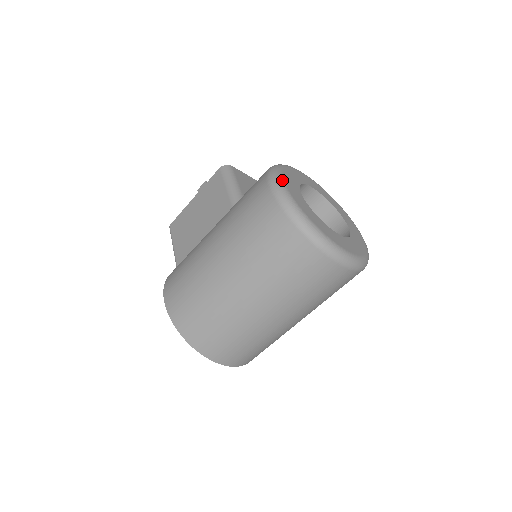
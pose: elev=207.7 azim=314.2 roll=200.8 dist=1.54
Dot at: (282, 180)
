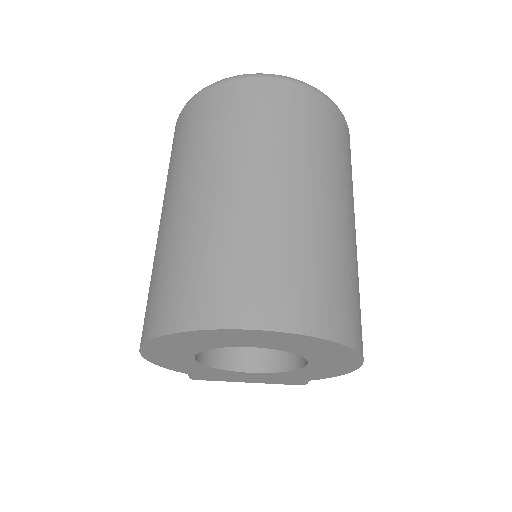
Dot at: occluded
